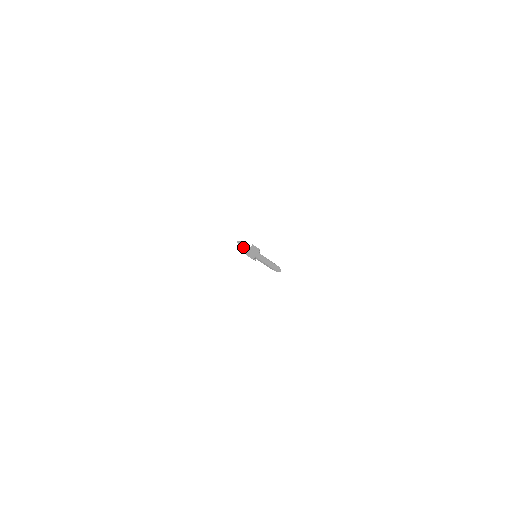
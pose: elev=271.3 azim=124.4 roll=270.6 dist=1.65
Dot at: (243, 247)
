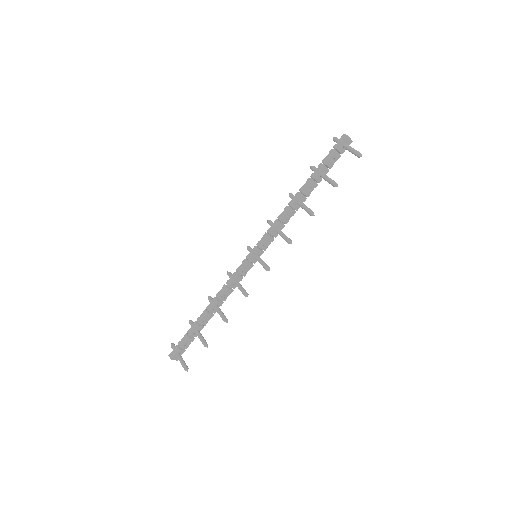
Dot at: occluded
